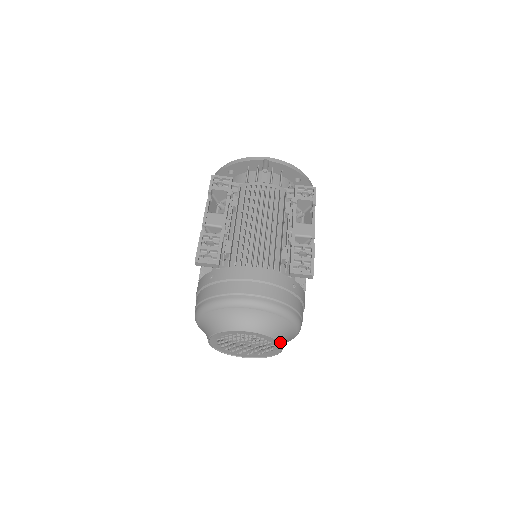
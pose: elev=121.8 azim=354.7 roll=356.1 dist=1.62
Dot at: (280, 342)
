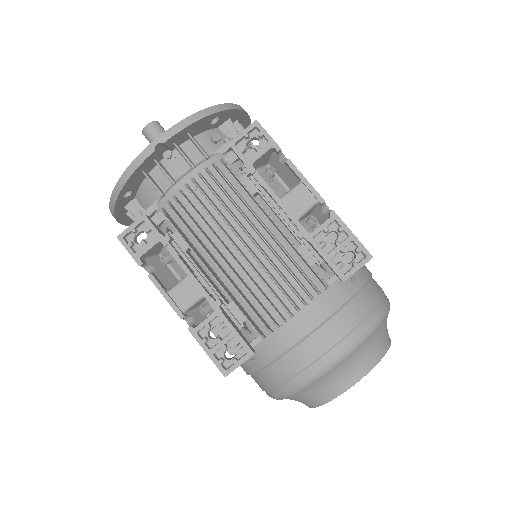
Dot at: (389, 346)
